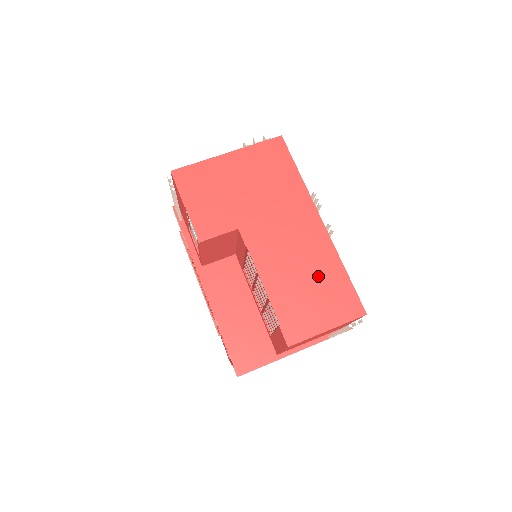
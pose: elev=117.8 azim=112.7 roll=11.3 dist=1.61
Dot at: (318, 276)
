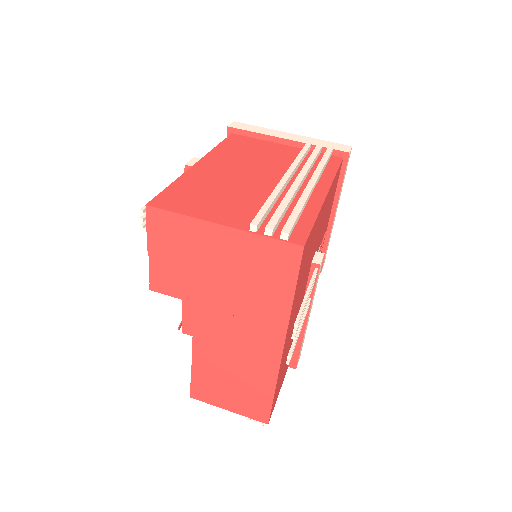
Dot at: (245, 380)
